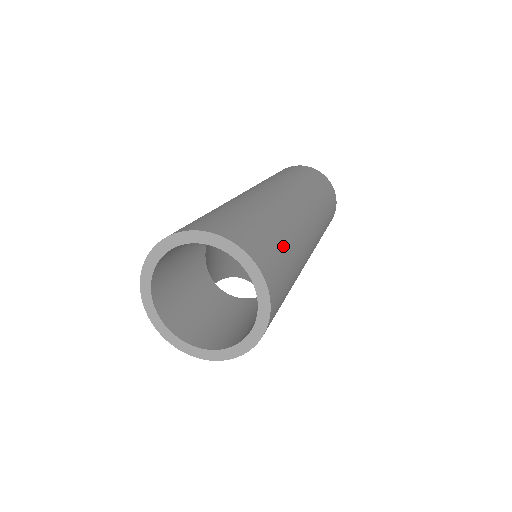
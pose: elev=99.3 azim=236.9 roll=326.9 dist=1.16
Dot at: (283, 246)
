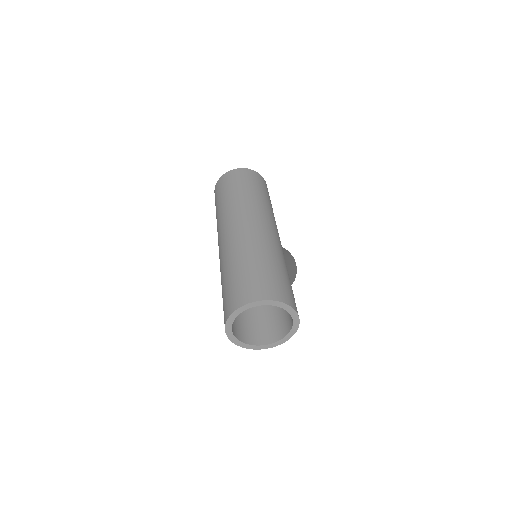
Dot at: (265, 269)
